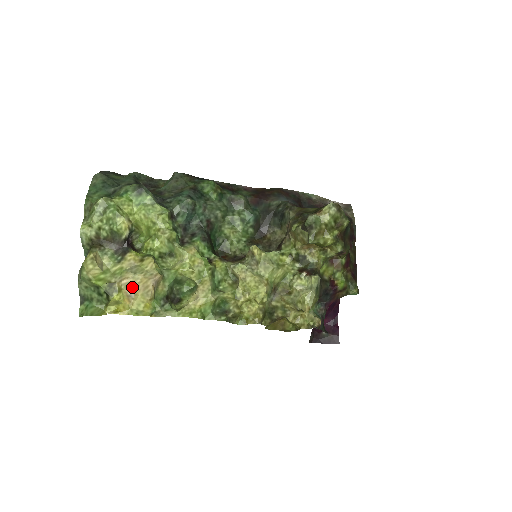
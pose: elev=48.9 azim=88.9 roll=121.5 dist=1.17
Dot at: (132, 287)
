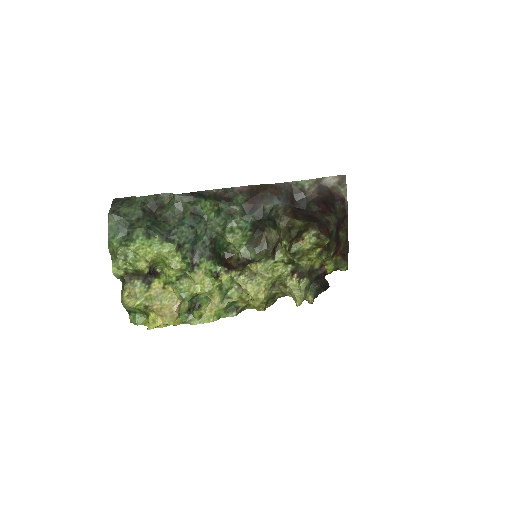
Dot at: (162, 311)
